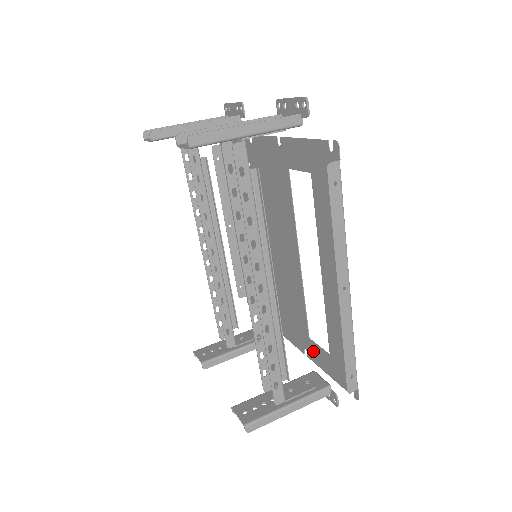
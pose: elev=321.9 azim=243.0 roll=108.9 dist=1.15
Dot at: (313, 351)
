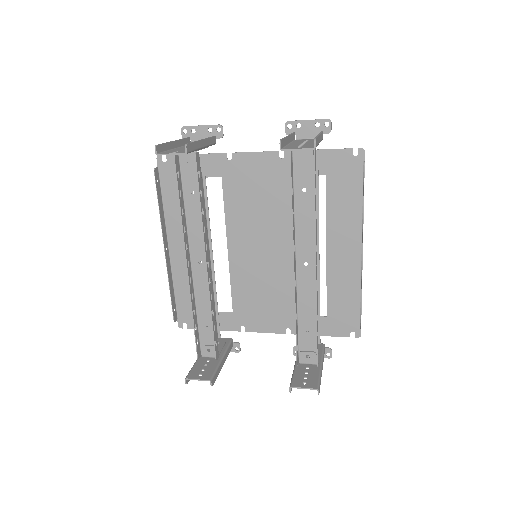
Dot at: occluded
